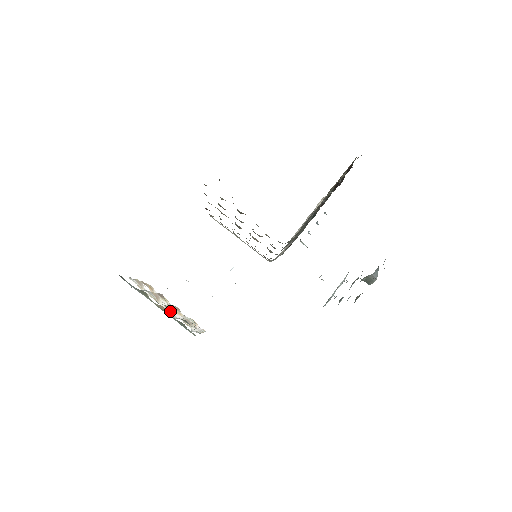
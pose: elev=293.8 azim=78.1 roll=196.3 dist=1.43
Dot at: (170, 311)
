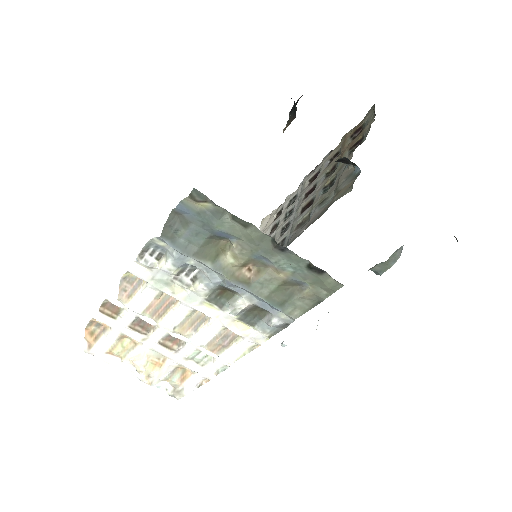
Dot at: (184, 332)
